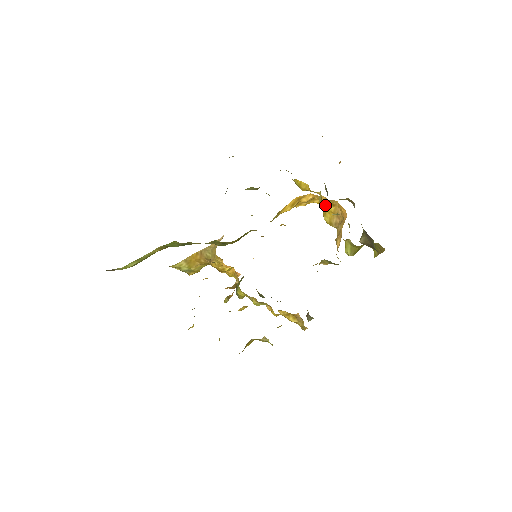
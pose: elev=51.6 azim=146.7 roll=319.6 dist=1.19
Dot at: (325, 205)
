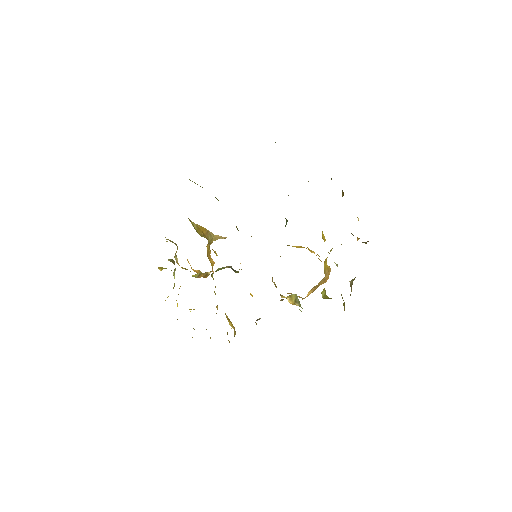
Dot at: occluded
